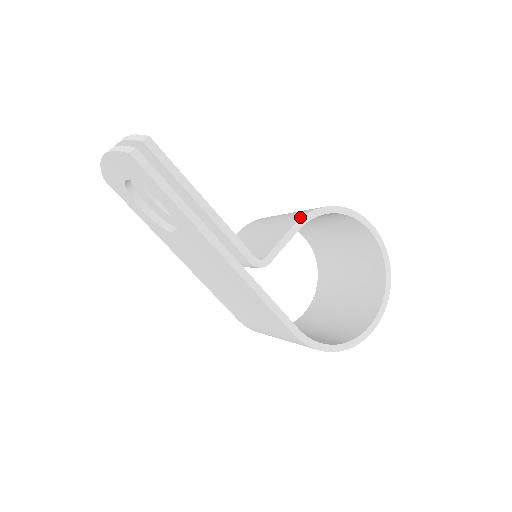
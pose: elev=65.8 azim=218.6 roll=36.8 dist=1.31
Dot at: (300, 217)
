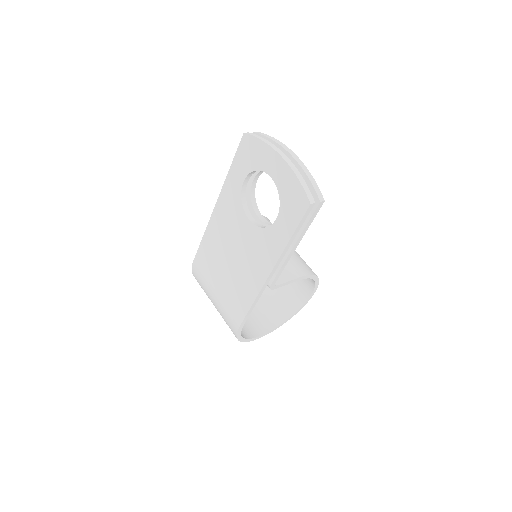
Dot at: (305, 274)
